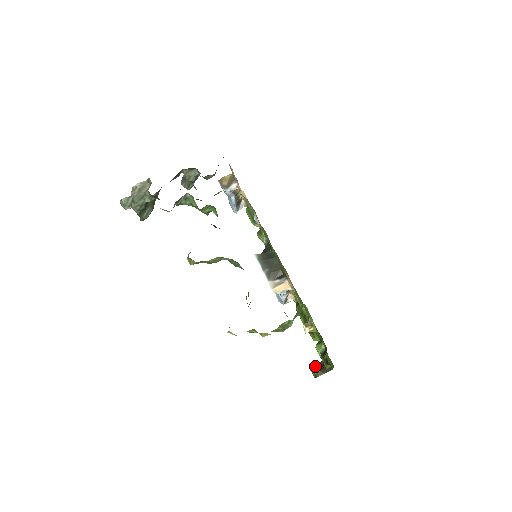
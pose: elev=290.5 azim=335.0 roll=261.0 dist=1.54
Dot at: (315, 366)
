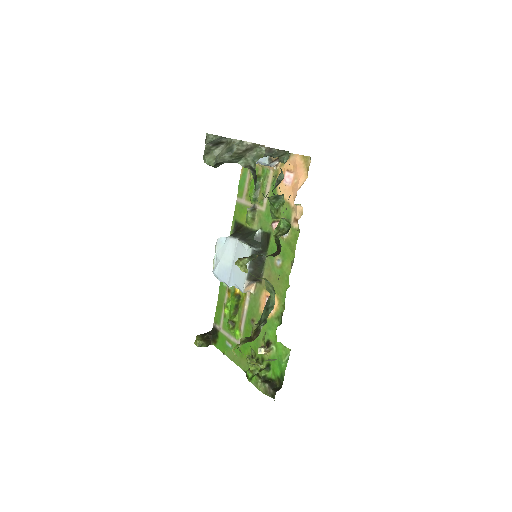
Dot at: (202, 336)
